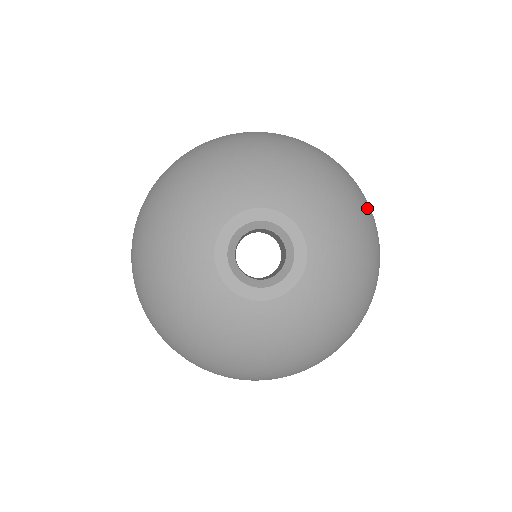
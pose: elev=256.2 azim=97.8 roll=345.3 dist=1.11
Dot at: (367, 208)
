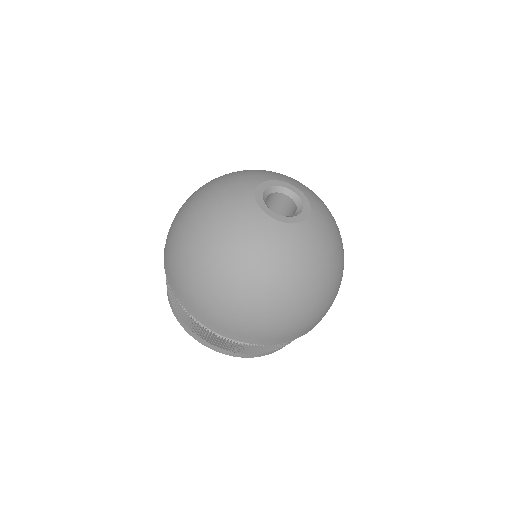
Dot at: occluded
